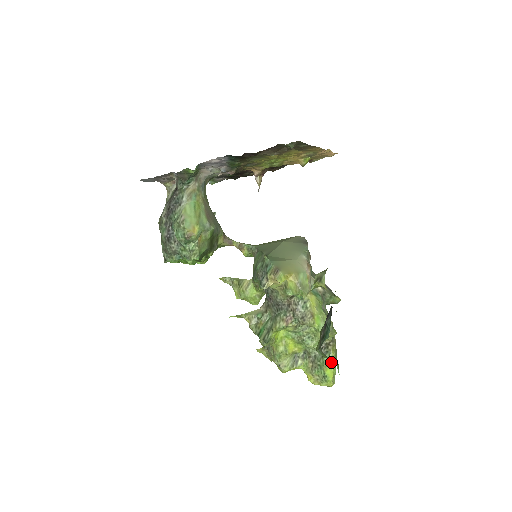
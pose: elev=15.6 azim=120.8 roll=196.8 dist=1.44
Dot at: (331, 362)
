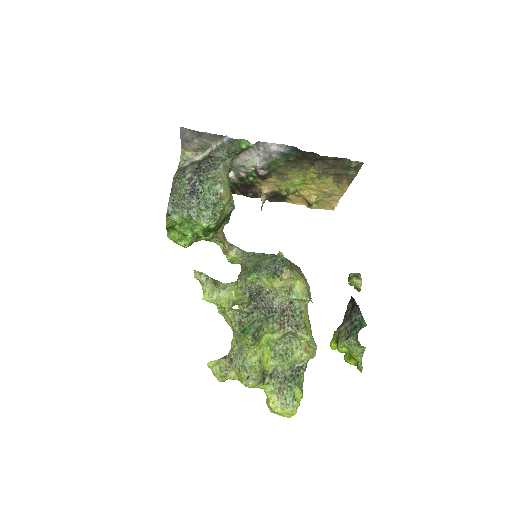
Dot at: (301, 386)
